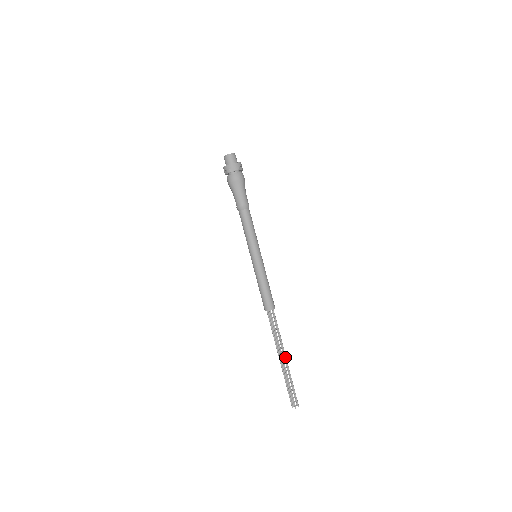
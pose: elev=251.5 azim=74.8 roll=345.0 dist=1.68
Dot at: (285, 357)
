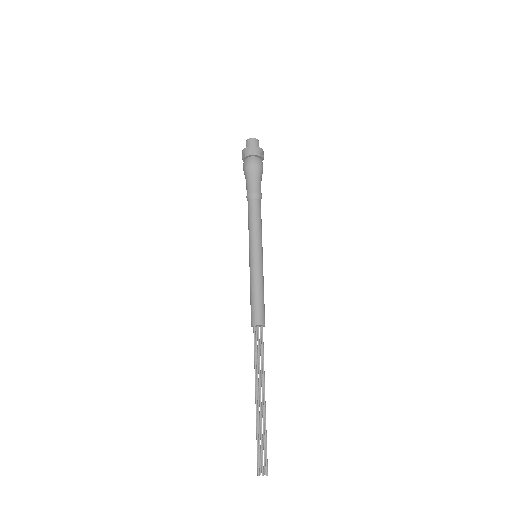
Dot at: (264, 395)
